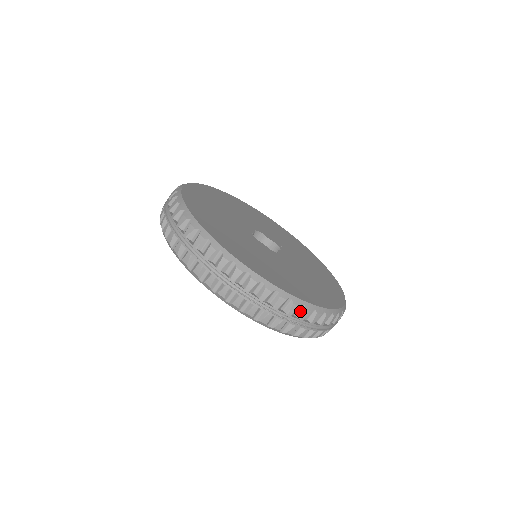
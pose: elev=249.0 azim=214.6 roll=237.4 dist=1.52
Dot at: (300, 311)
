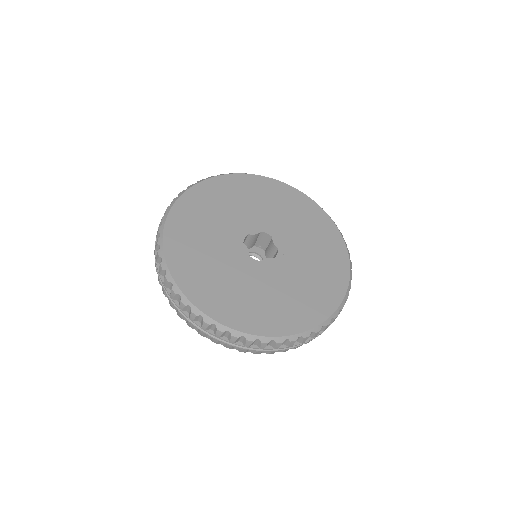
Dot at: (202, 320)
